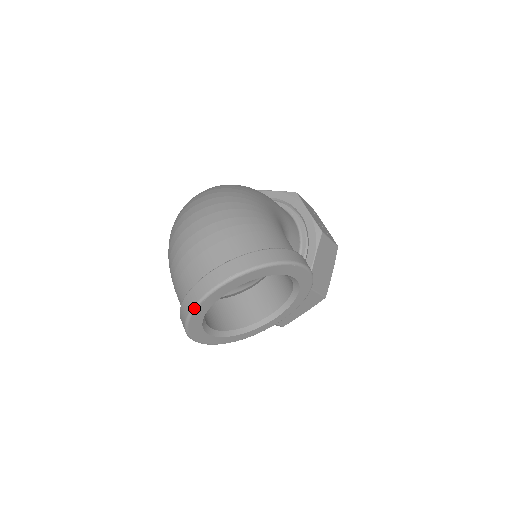
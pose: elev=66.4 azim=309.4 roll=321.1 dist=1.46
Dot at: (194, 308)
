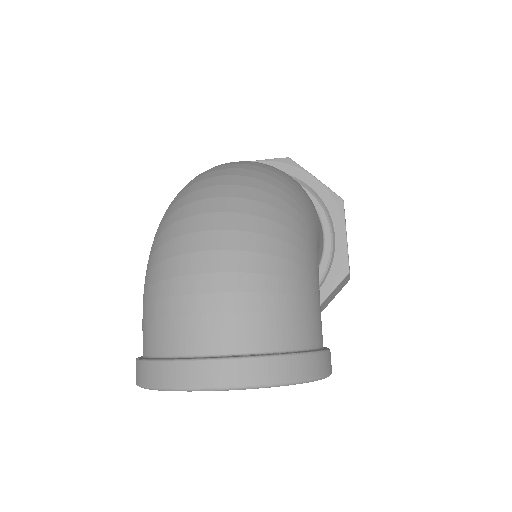
Dot at: (165, 389)
